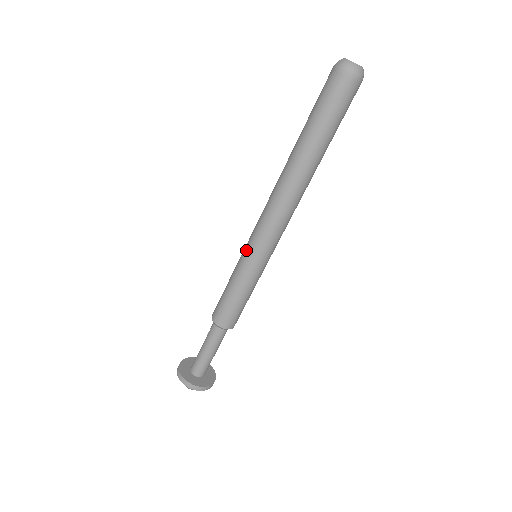
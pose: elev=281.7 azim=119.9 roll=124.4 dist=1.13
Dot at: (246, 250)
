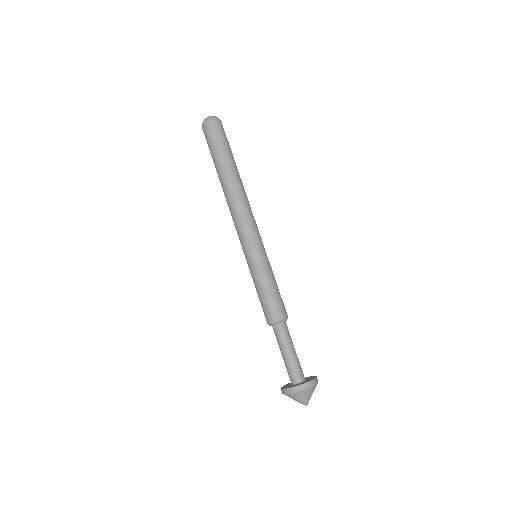
Dot at: (246, 254)
